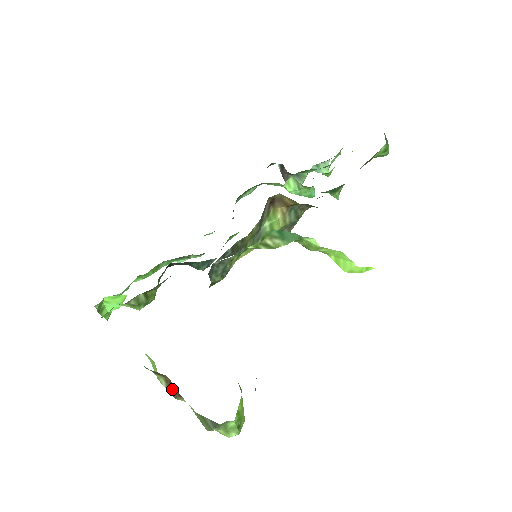
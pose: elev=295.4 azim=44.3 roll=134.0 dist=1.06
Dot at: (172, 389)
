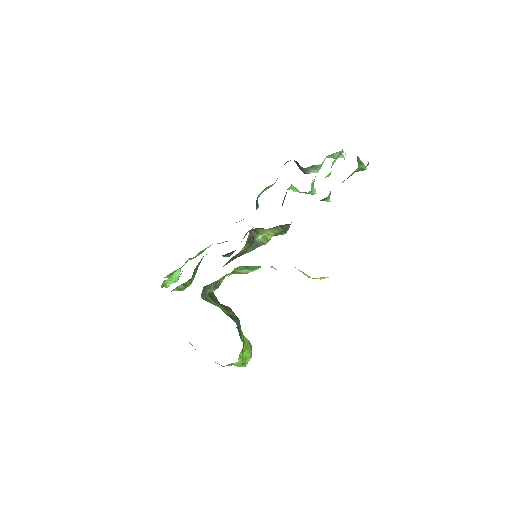
Dot at: occluded
